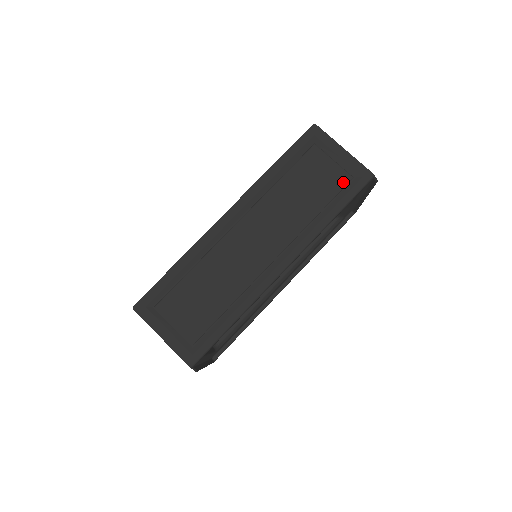
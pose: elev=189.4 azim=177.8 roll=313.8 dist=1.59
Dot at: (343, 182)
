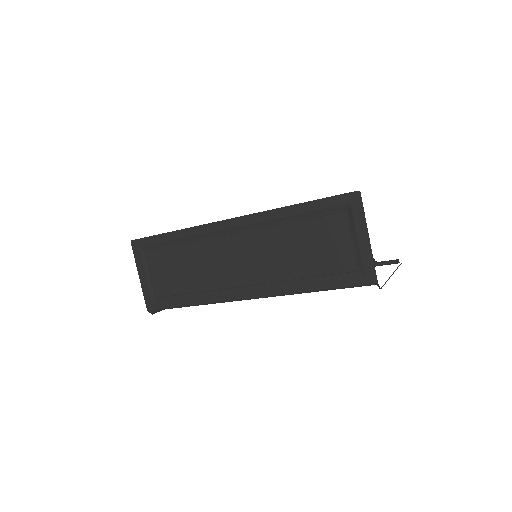
Dot at: (343, 268)
